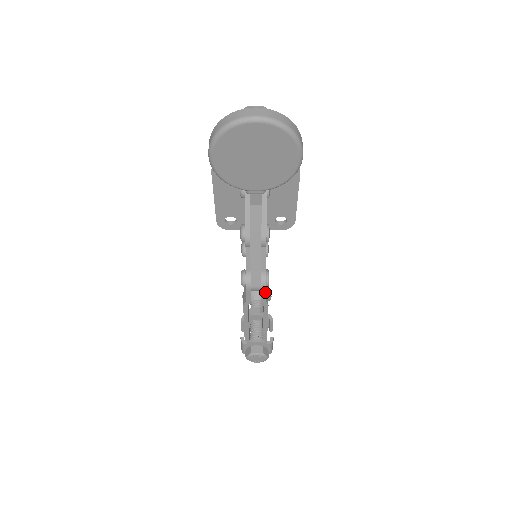
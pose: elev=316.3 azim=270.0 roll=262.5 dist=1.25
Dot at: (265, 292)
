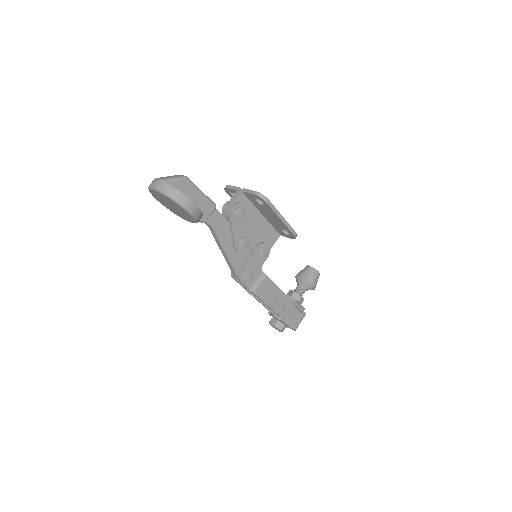
Dot at: (243, 284)
